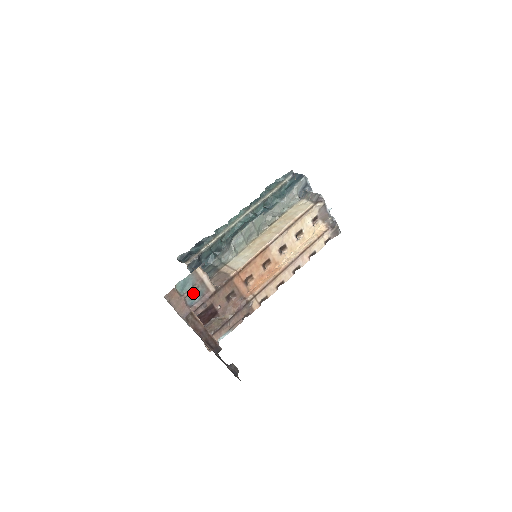
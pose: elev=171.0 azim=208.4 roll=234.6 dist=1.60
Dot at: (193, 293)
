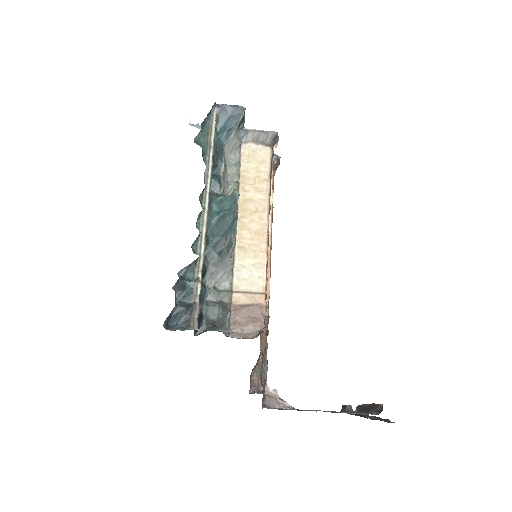
Dot at: occluded
